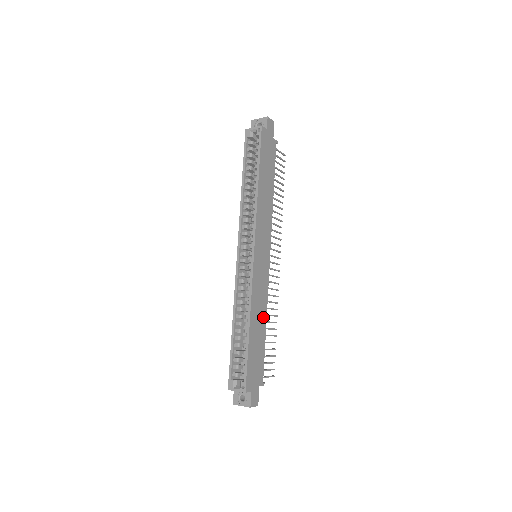
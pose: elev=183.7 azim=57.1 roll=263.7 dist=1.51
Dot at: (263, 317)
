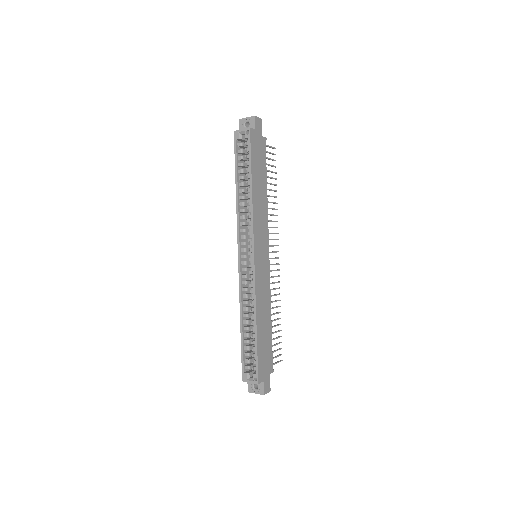
Dot at: (268, 312)
